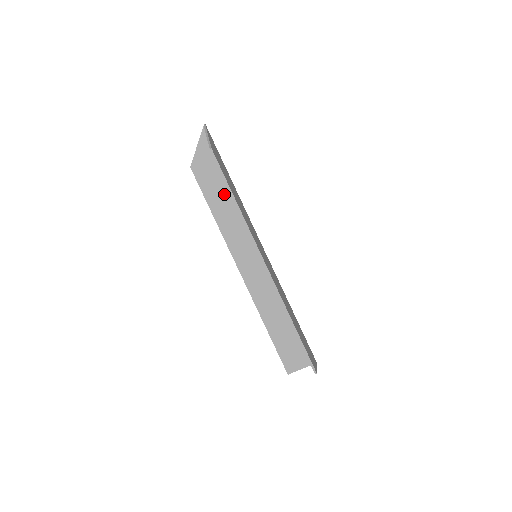
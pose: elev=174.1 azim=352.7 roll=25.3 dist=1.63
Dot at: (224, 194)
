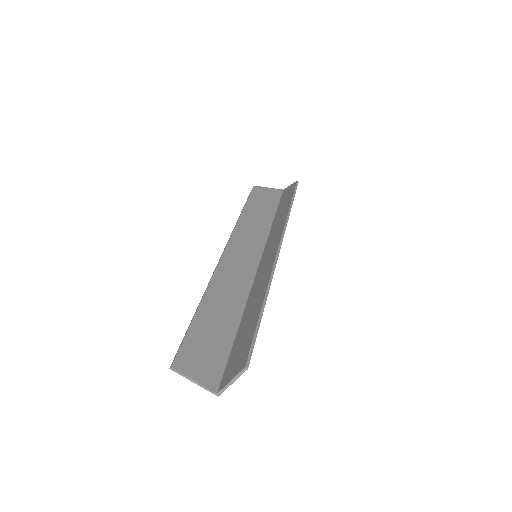
Dot at: (263, 216)
